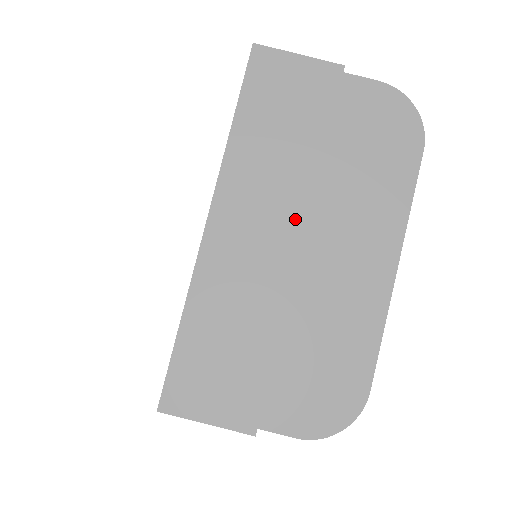
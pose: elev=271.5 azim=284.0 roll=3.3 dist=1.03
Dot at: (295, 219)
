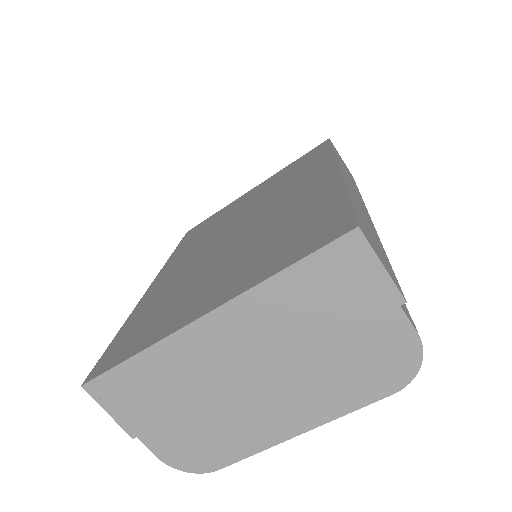
Dot at: (264, 362)
